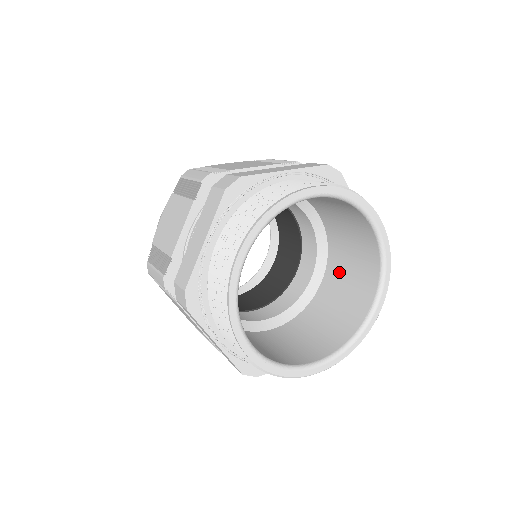
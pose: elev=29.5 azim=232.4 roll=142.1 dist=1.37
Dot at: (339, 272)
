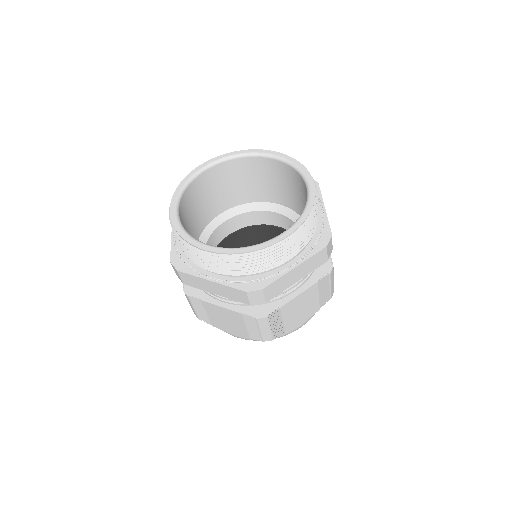
Dot at: occluded
